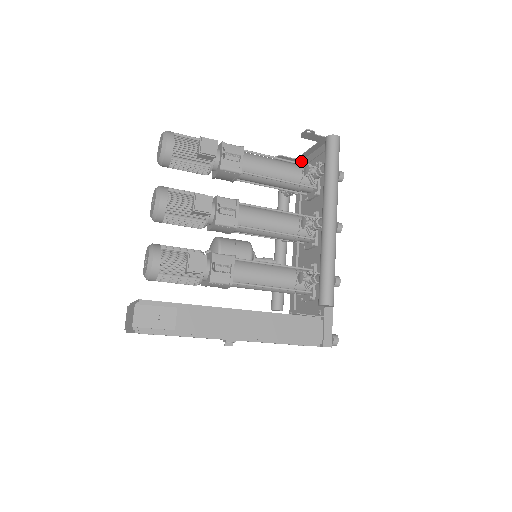
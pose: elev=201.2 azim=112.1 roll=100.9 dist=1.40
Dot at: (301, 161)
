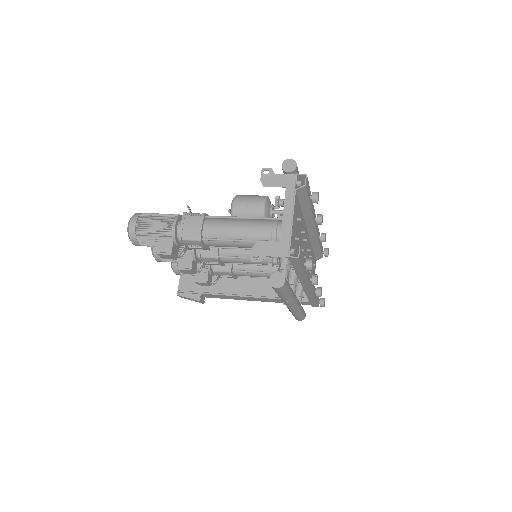
Dot at: (294, 186)
